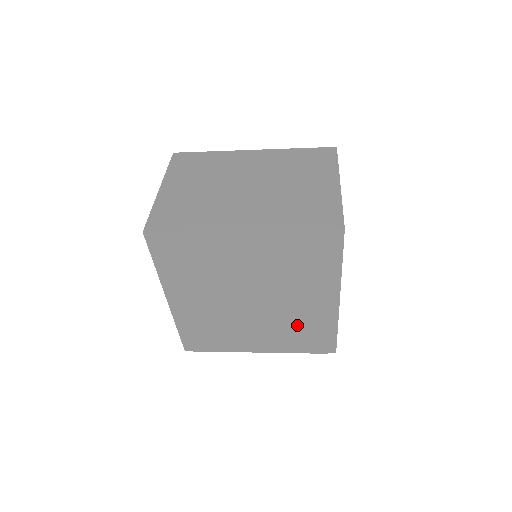
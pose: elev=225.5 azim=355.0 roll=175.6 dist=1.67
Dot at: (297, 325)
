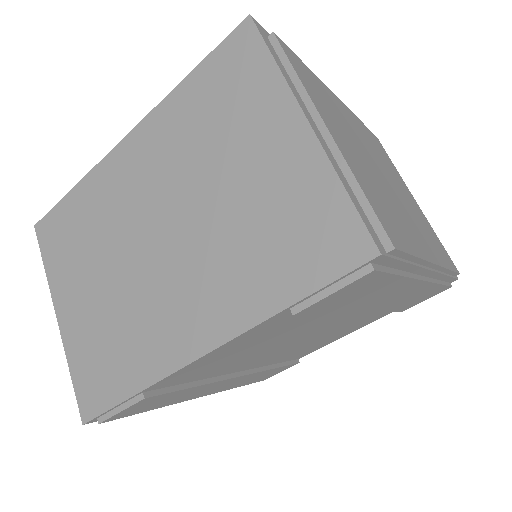
Dot at: (278, 362)
